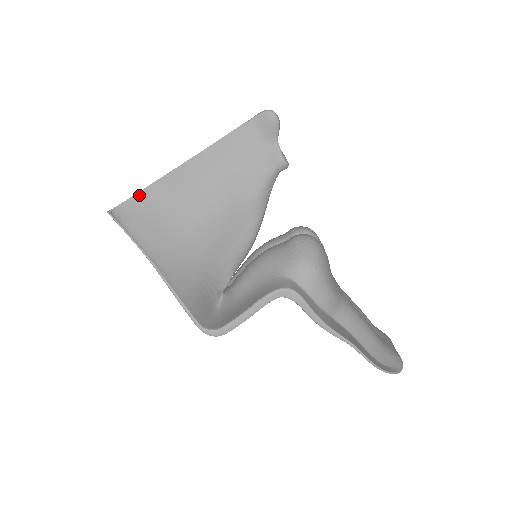
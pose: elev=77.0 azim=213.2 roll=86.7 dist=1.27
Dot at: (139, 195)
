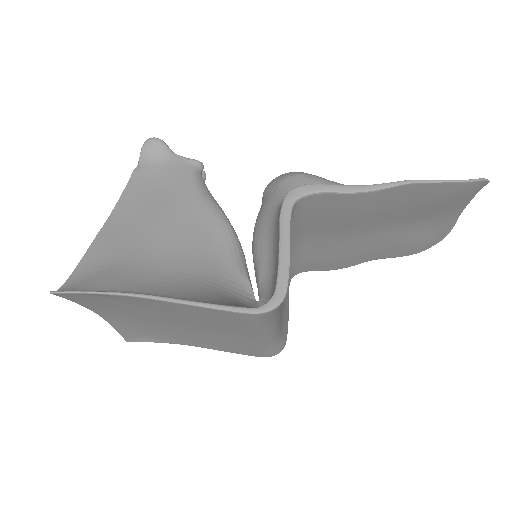
Dot at: (79, 267)
